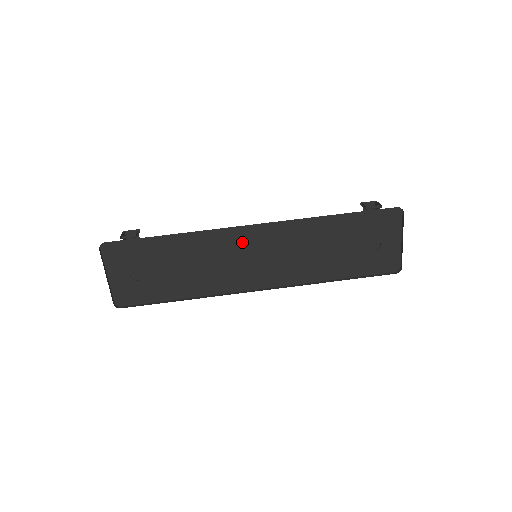
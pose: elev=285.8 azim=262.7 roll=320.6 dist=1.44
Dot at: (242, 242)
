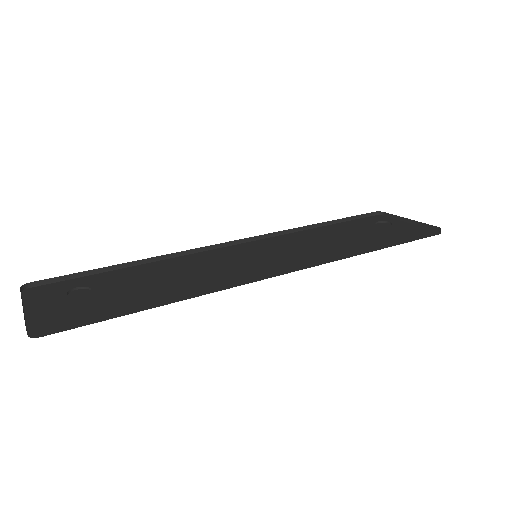
Dot at: (230, 254)
